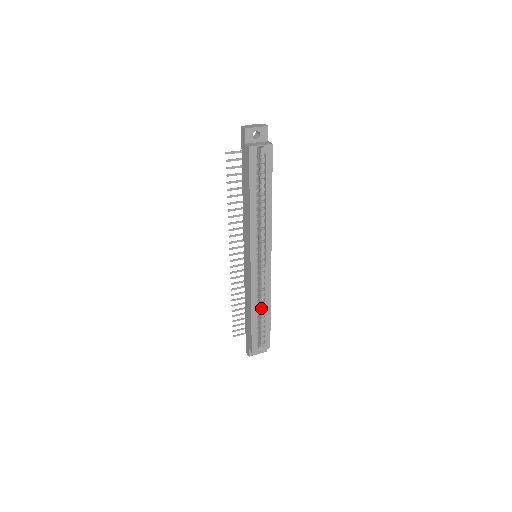
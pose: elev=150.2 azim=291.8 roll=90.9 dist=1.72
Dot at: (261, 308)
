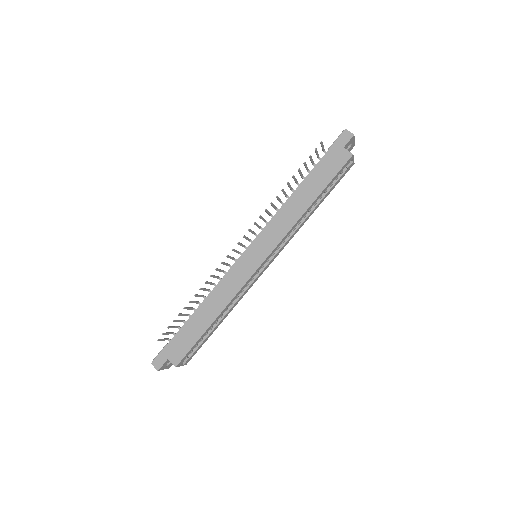
Dot at: occluded
